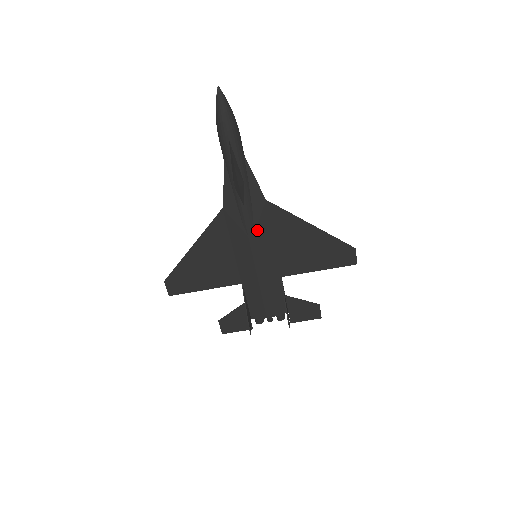
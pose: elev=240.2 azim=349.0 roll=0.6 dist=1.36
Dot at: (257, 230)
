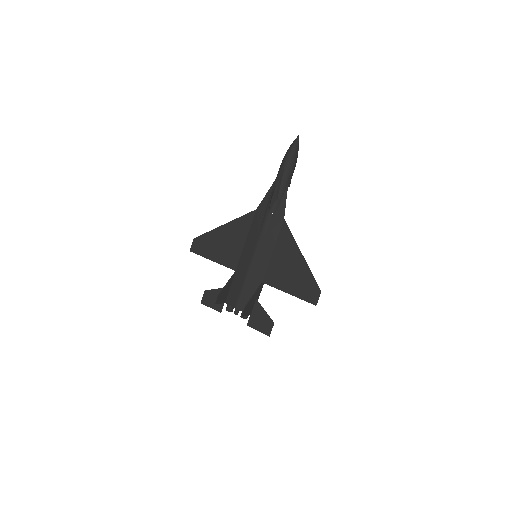
Dot at: (267, 236)
